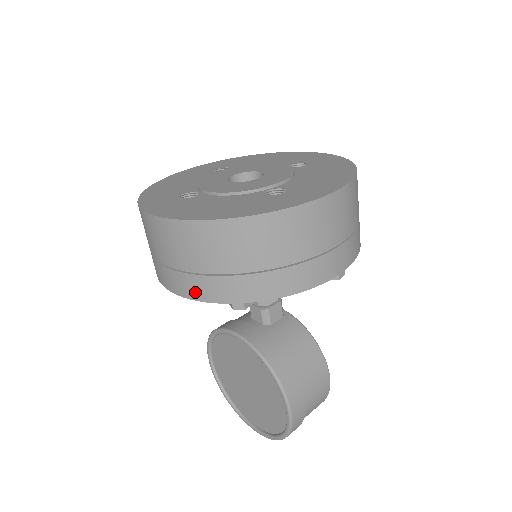
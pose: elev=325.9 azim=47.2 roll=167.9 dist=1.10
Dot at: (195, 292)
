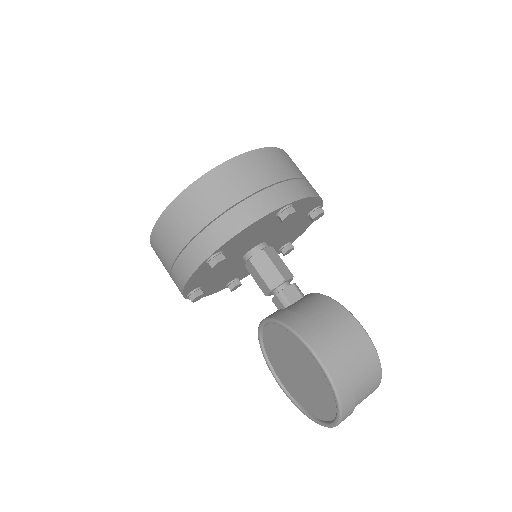
Dot at: (186, 271)
